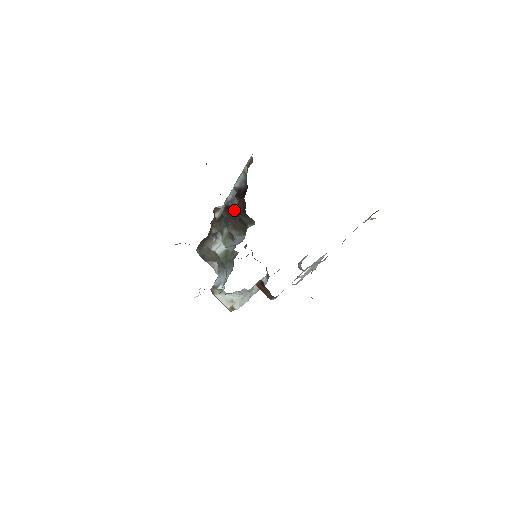
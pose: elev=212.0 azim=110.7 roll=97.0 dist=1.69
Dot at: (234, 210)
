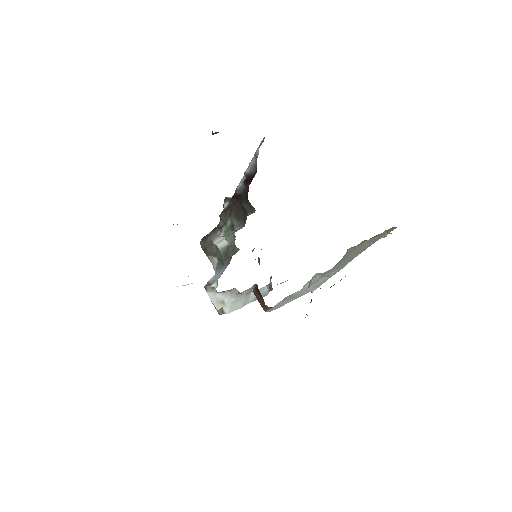
Dot at: (240, 198)
